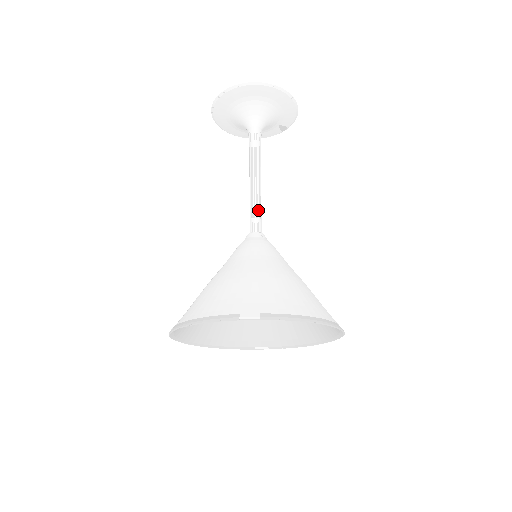
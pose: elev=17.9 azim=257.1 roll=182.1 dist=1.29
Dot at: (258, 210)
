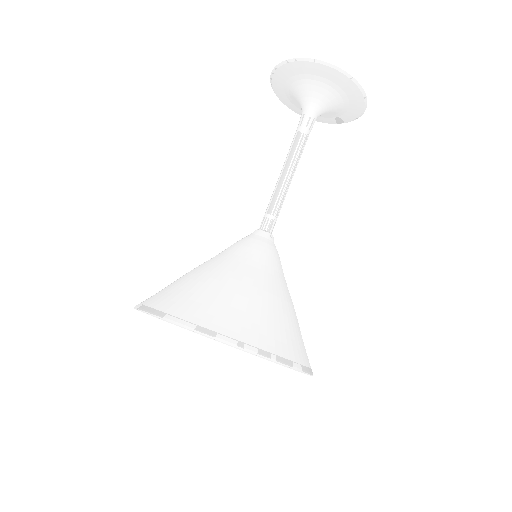
Dot at: (278, 207)
